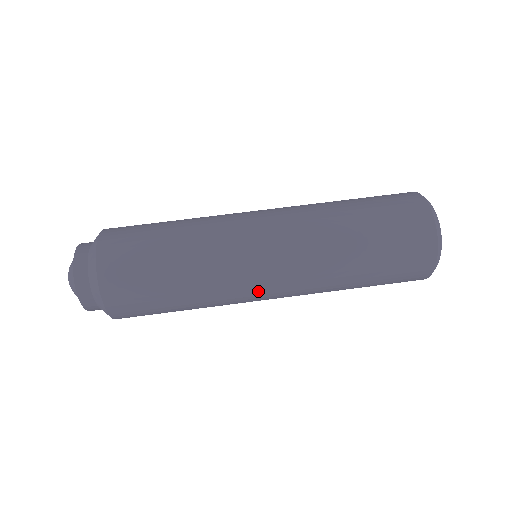
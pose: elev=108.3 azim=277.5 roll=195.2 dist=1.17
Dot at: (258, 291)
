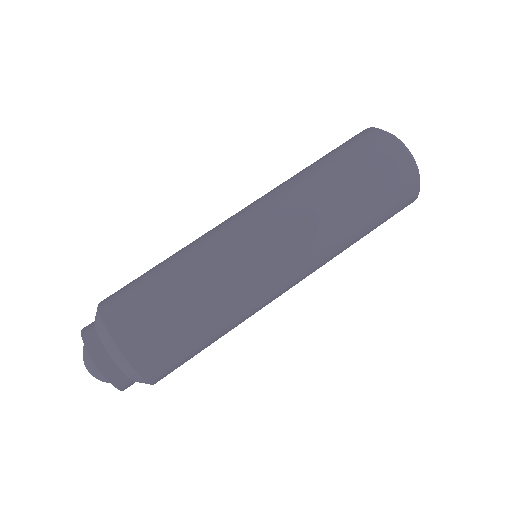
Dot at: (280, 294)
